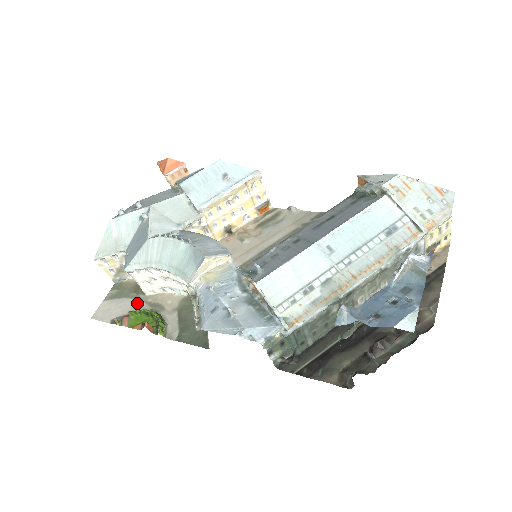
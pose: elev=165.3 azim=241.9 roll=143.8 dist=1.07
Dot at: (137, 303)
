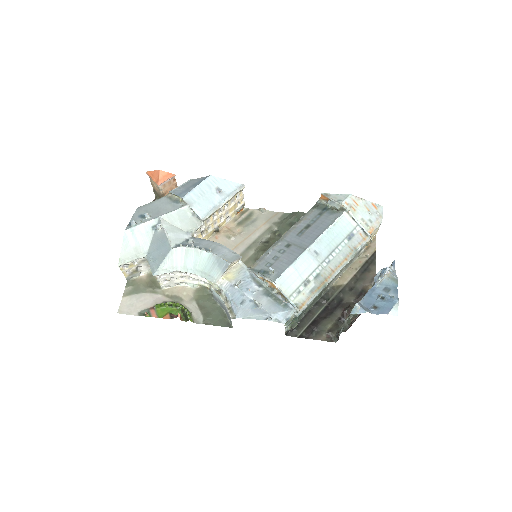
Dot at: (157, 297)
